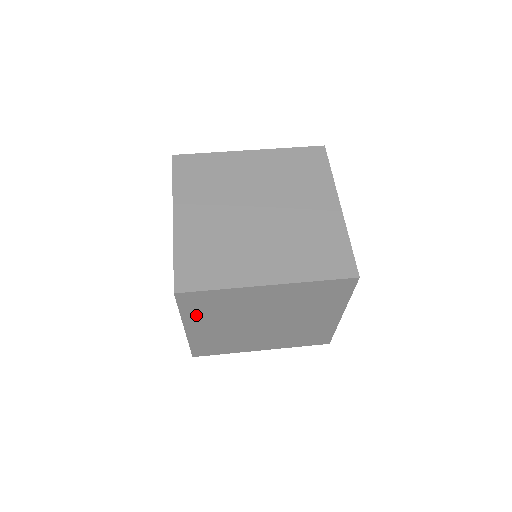
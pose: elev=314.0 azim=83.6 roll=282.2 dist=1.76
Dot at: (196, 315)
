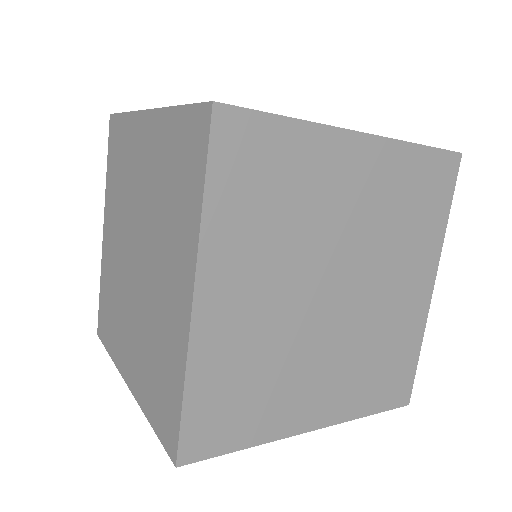
Dot at: (231, 225)
